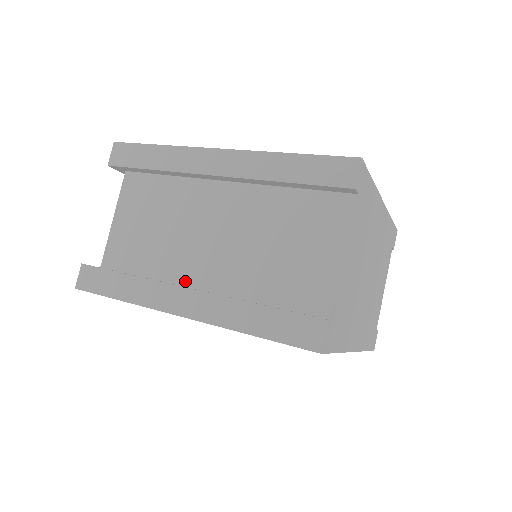
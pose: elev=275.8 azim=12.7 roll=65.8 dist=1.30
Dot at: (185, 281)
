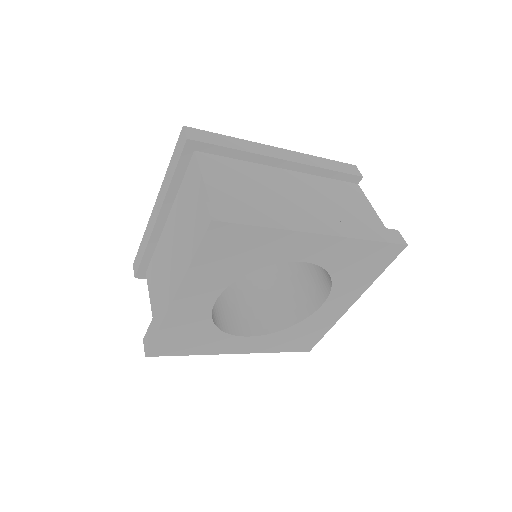
Dot at: occluded
